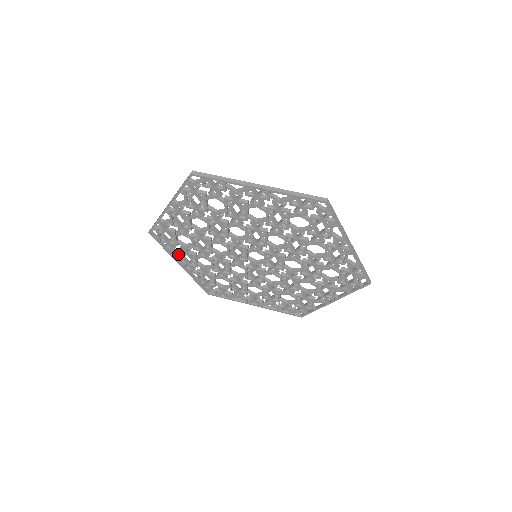
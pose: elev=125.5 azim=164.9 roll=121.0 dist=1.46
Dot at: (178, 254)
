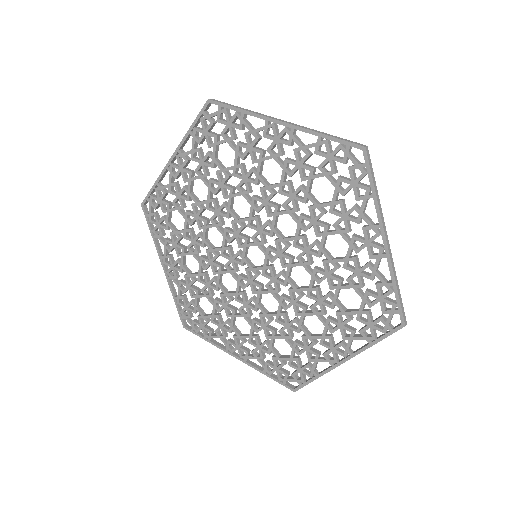
Dot at: (219, 337)
